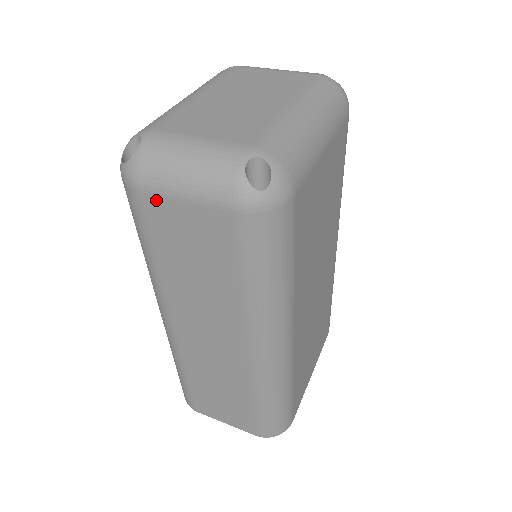
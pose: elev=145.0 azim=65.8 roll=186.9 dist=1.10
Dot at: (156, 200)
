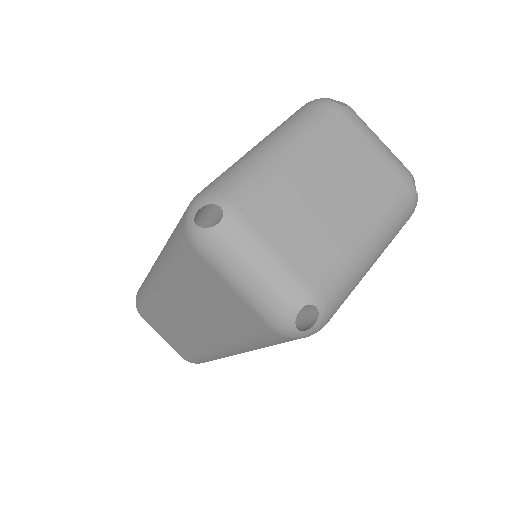
Dot at: (208, 268)
